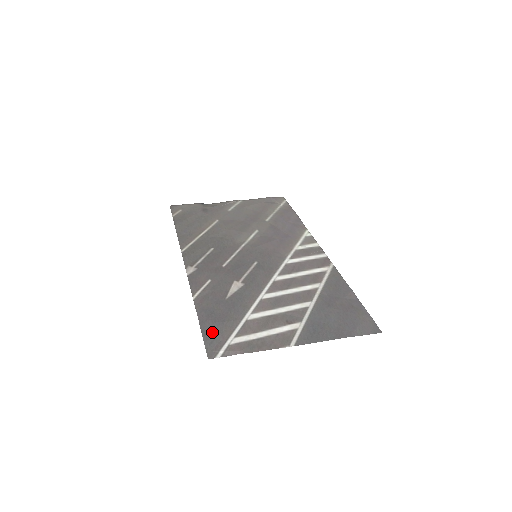
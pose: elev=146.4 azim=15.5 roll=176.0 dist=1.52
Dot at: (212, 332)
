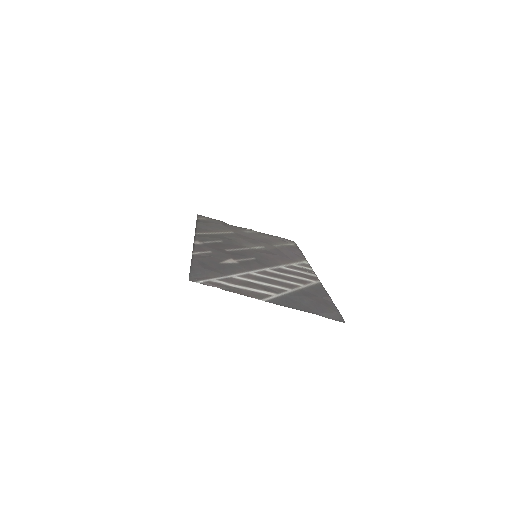
Dot at: (199, 271)
